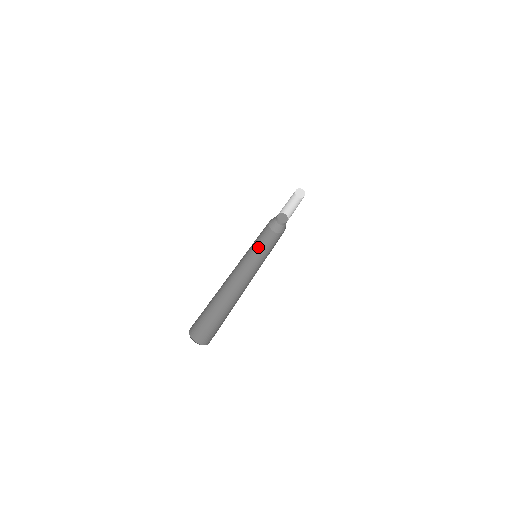
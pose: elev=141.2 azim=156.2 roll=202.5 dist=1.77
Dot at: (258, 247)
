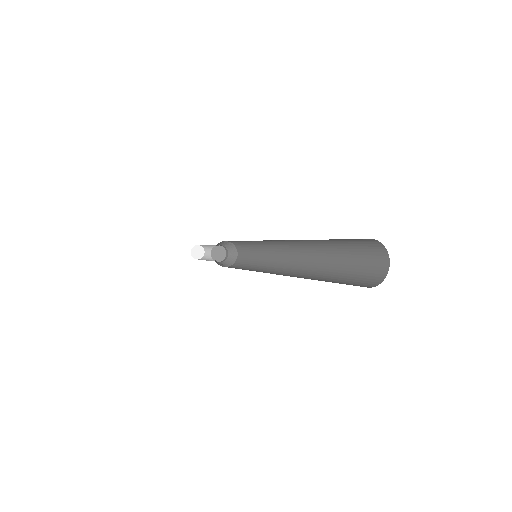
Dot at: occluded
